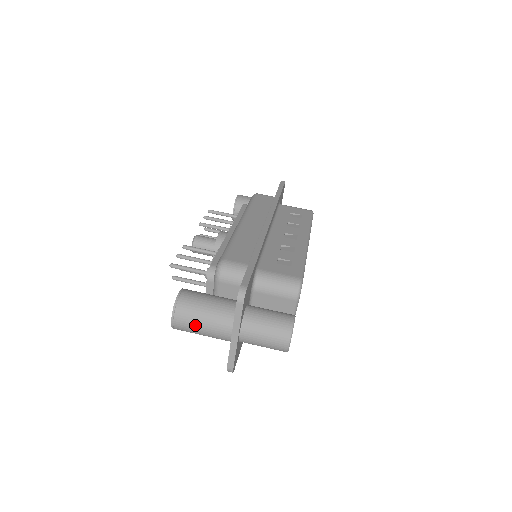
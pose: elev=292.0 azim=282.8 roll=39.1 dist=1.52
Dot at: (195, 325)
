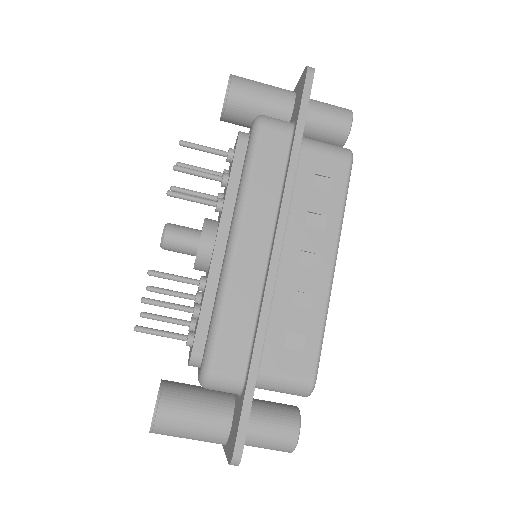
Dot at: (179, 437)
